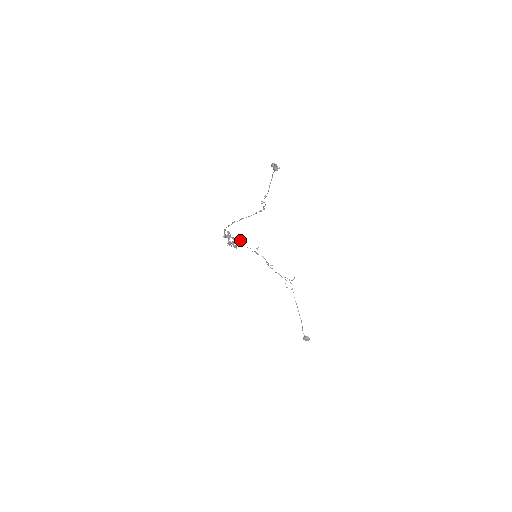
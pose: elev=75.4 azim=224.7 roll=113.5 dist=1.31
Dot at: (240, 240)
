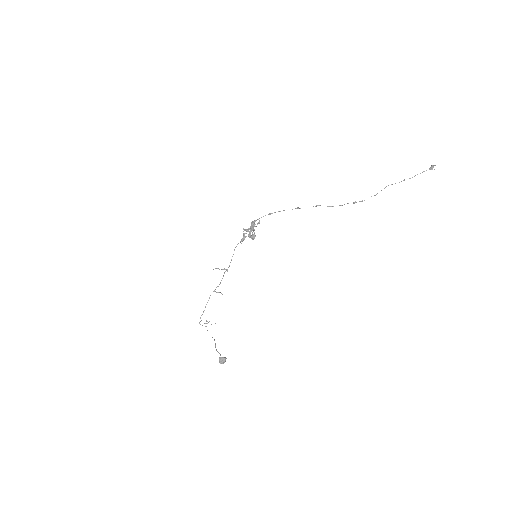
Dot at: (253, 238)
